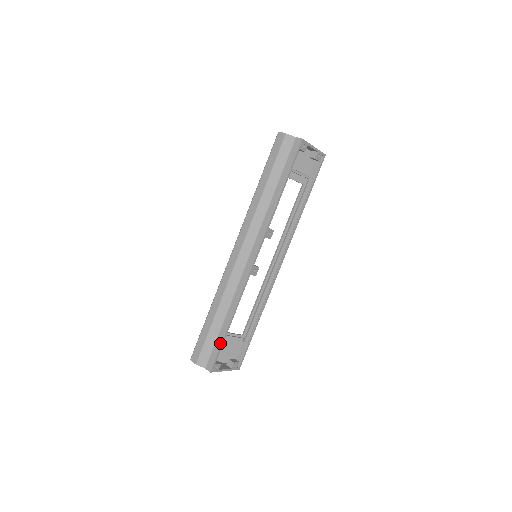
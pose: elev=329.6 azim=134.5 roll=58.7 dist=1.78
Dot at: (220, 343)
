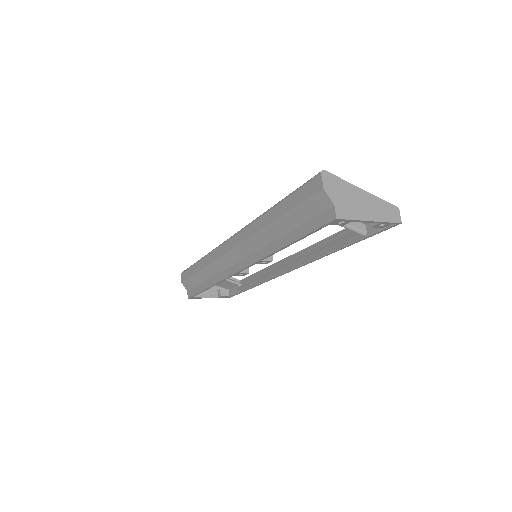
Dot at: (198, 291)
